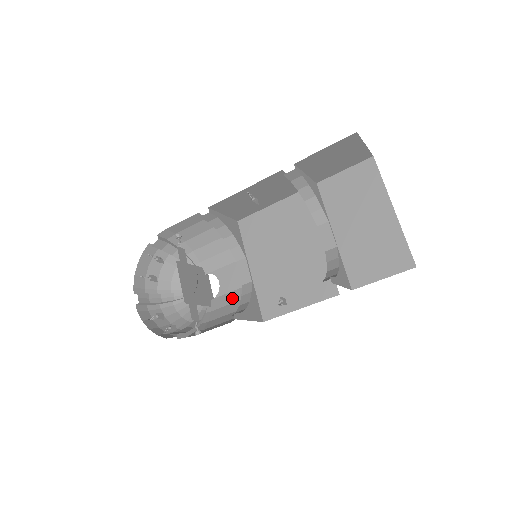
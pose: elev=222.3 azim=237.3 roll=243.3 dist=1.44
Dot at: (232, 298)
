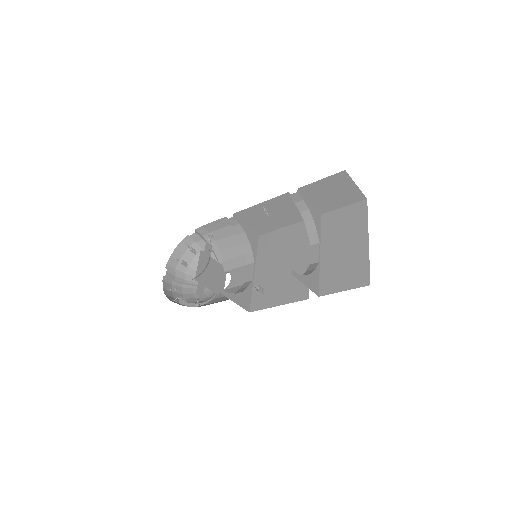
Dot at: (234, 291)
